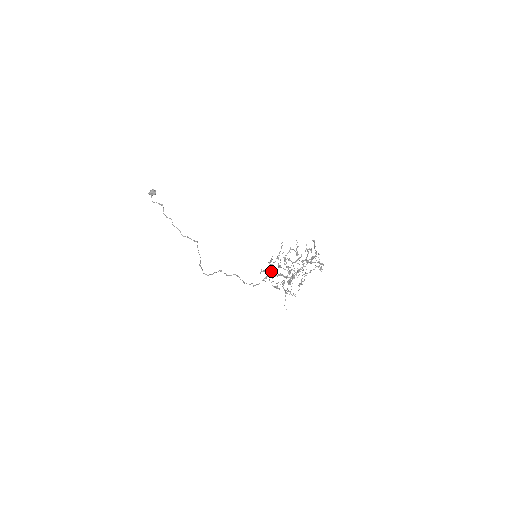
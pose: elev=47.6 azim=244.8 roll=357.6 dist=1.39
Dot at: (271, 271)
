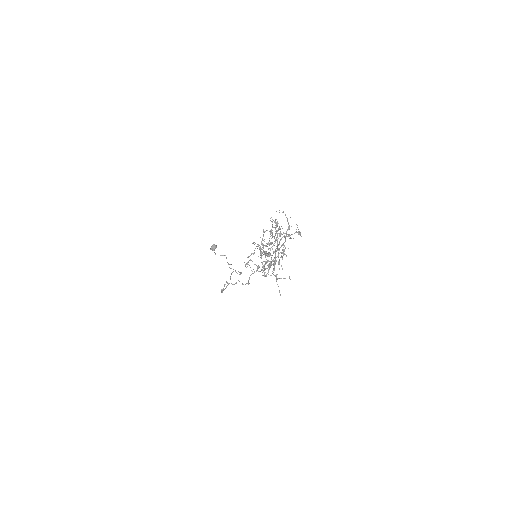
Dot at: (262, 263)
